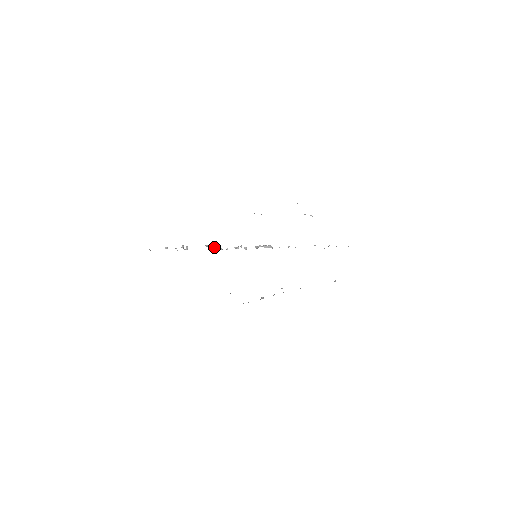
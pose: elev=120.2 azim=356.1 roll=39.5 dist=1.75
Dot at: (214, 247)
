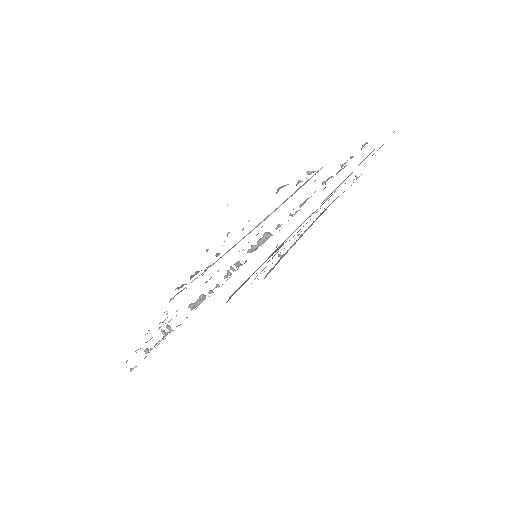
Dot at: (200, 300)
